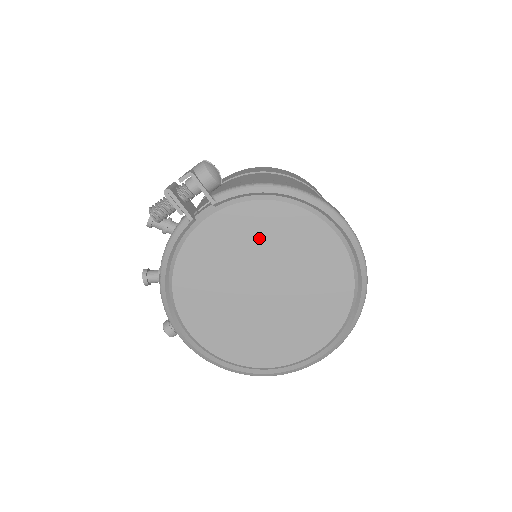
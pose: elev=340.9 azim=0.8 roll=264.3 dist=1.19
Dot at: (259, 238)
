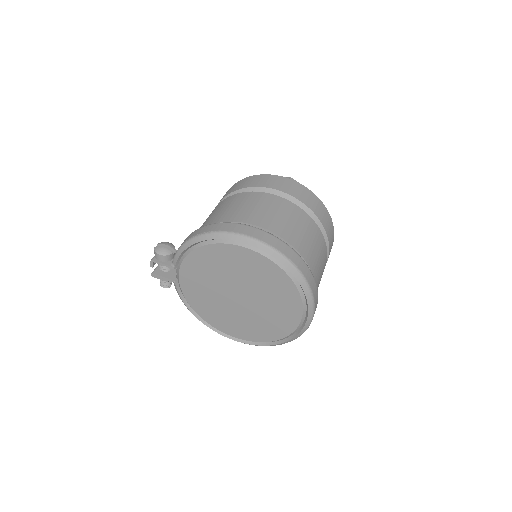
Dot at: (209, 272)
